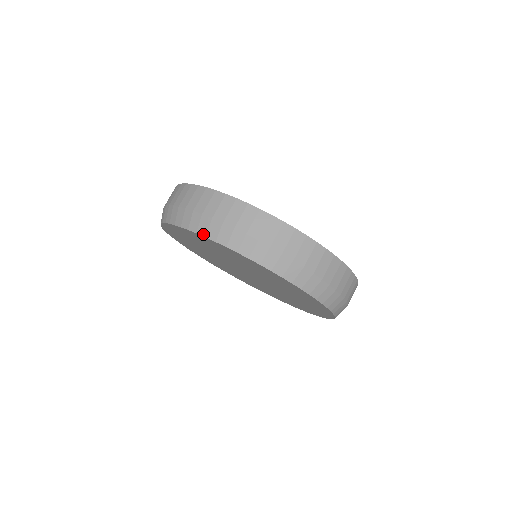
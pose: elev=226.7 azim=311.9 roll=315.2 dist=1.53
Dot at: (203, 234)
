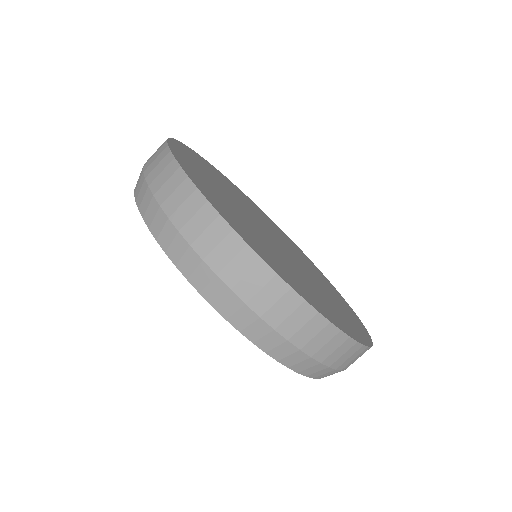
Dot at: (263, 349)
